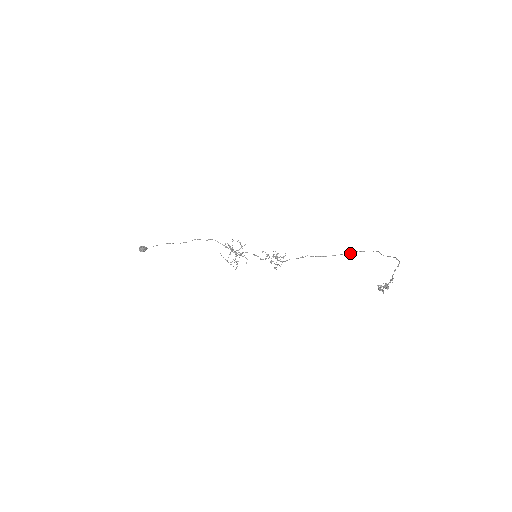
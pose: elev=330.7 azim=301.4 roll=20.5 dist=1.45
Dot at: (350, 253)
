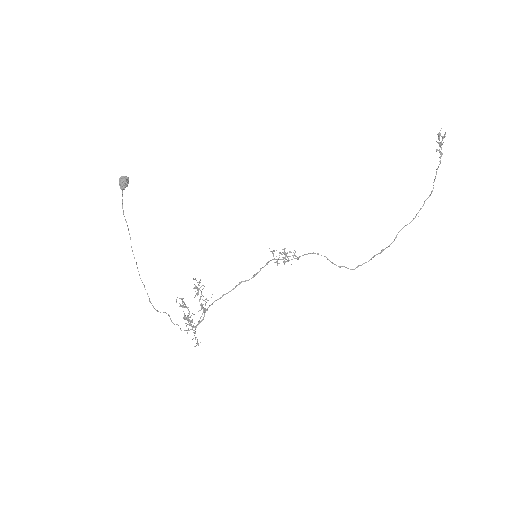
Dot at: occluded
